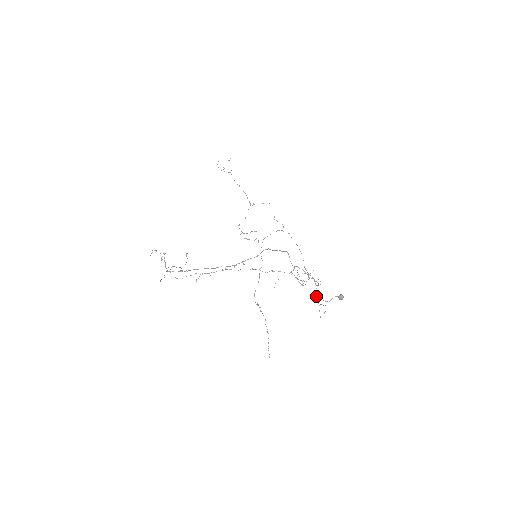
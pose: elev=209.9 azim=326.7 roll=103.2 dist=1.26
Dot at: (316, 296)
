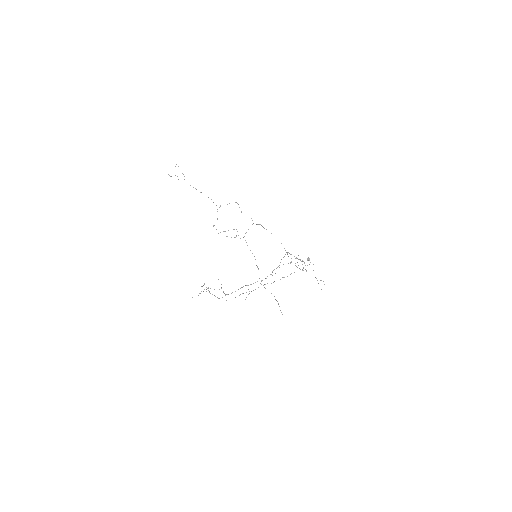
Dot at: occluded
